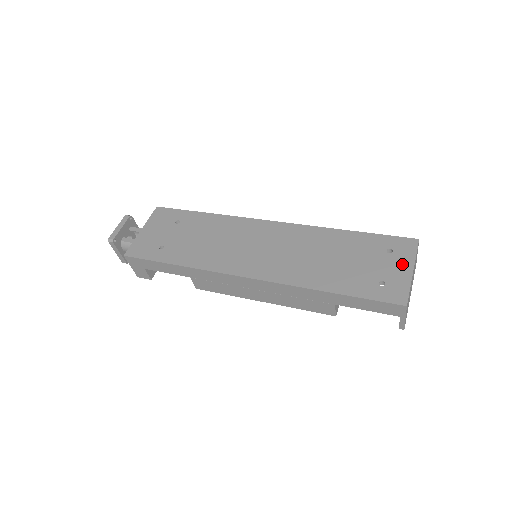
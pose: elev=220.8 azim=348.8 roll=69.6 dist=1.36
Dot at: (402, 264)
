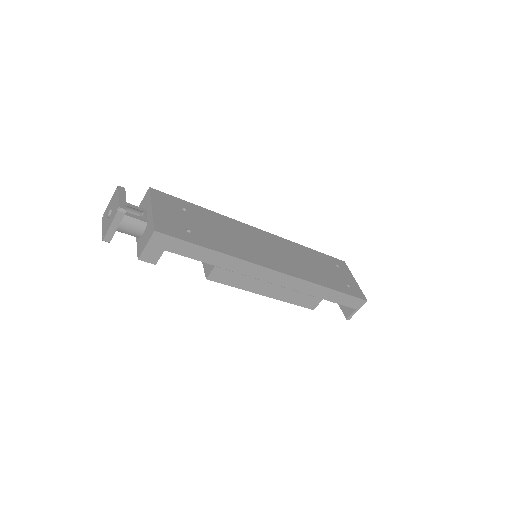
Dot at: (349, 275)
